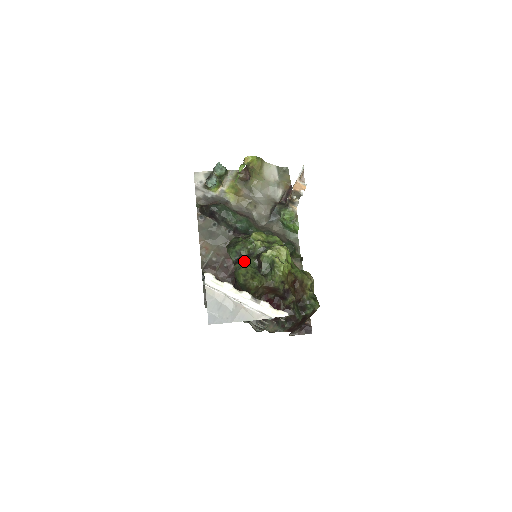
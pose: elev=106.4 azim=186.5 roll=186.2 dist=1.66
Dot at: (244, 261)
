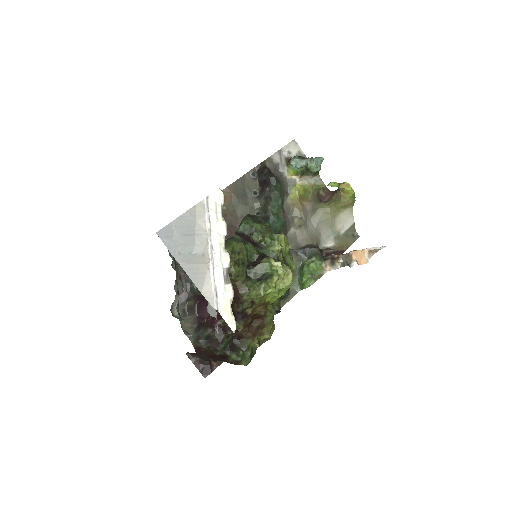
Dot at: (248, 242)
